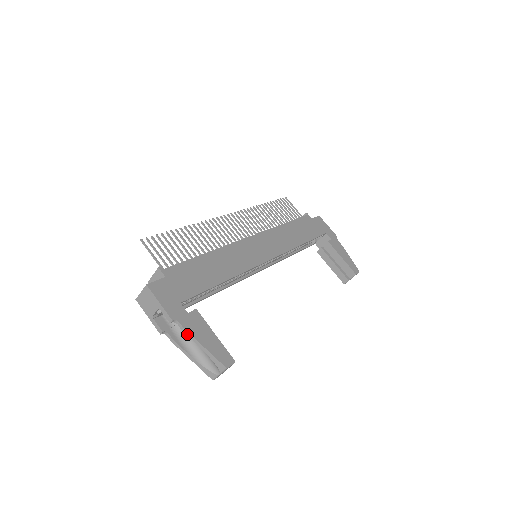
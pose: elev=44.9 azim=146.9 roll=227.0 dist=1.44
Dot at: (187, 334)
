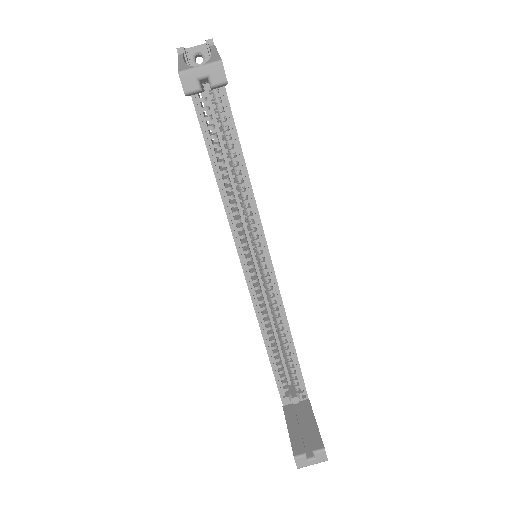
Dot at: (211, 48)
